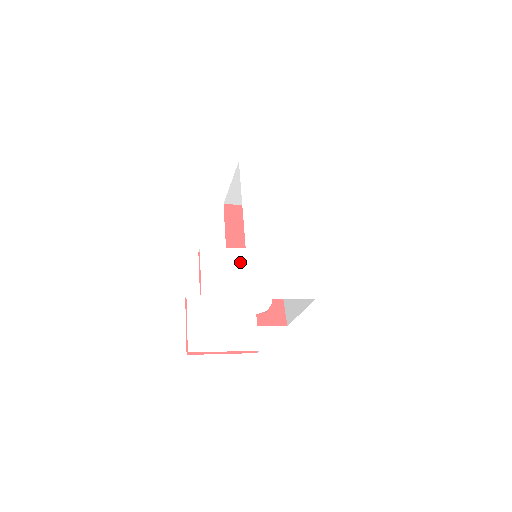
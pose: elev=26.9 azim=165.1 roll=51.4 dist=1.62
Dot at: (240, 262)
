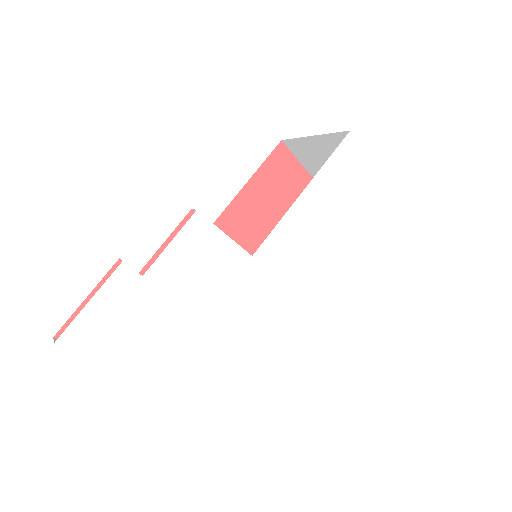
Dot at: (229, 269)
